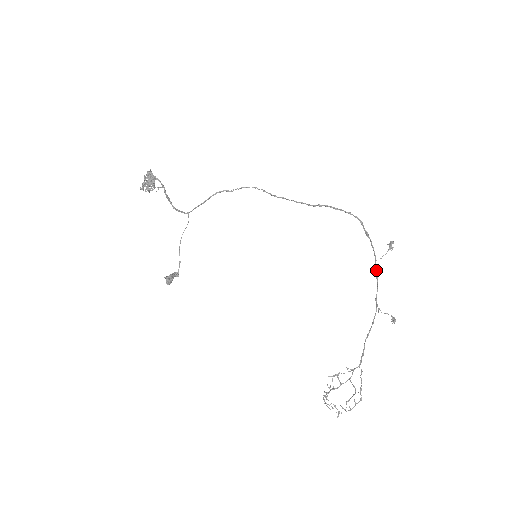
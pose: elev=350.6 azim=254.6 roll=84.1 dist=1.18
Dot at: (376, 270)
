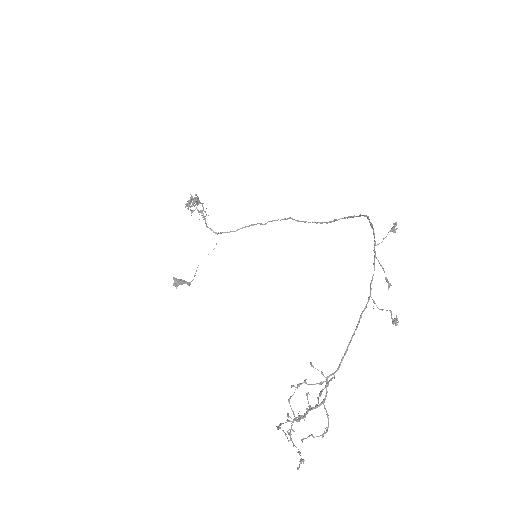
Dot at: (374, 256)
